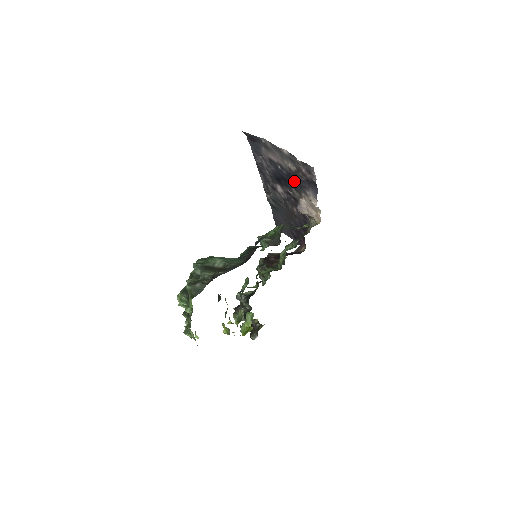
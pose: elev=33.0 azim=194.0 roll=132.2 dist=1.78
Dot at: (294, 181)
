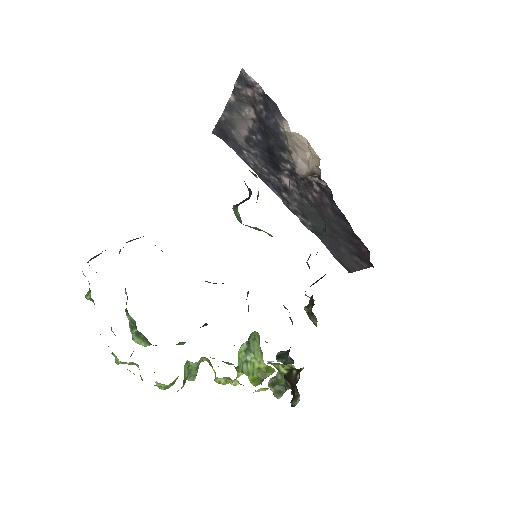
Dot at: (270, 136)
